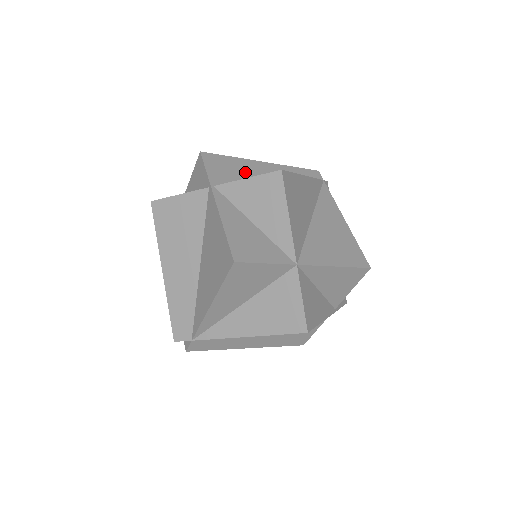
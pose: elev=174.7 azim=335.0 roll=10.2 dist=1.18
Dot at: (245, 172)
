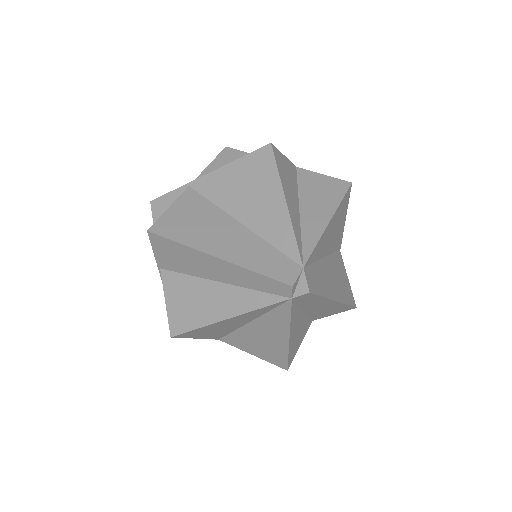
Dot at: occluded
